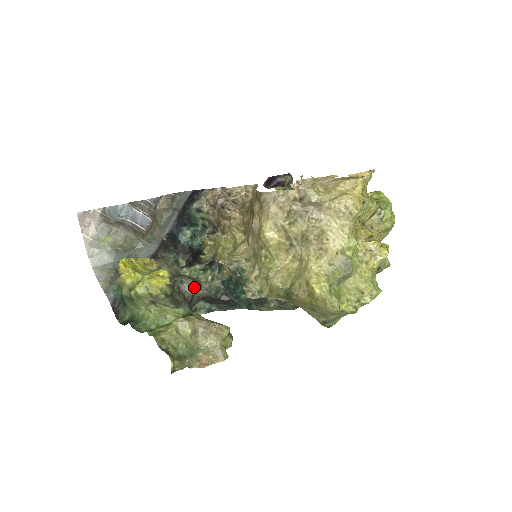
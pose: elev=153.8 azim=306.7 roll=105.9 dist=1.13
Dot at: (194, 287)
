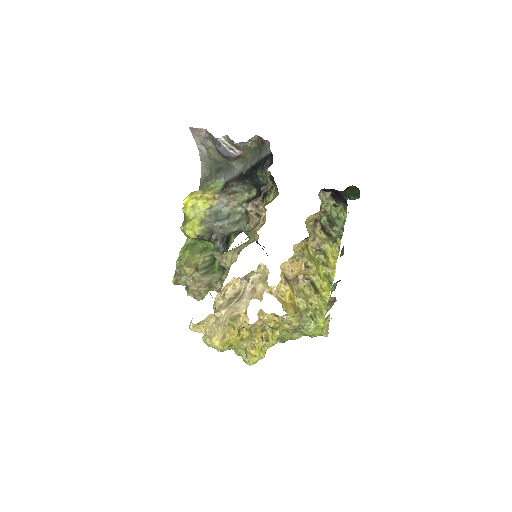
Dot at: (230, 232)
